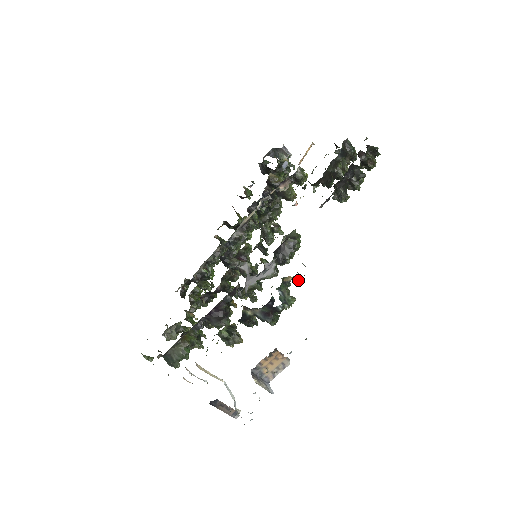
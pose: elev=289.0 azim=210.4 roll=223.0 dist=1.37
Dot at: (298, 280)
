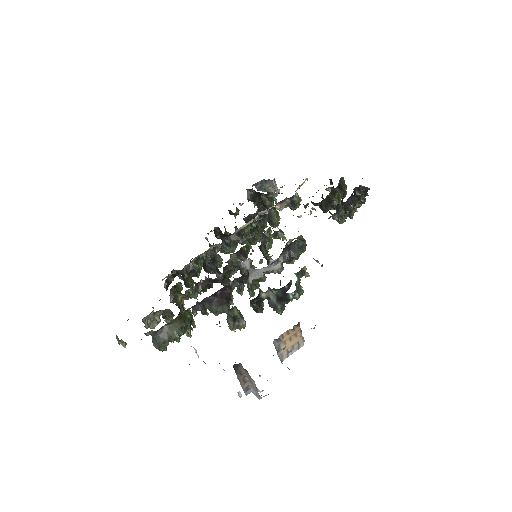
Dot at: (308, 274)
